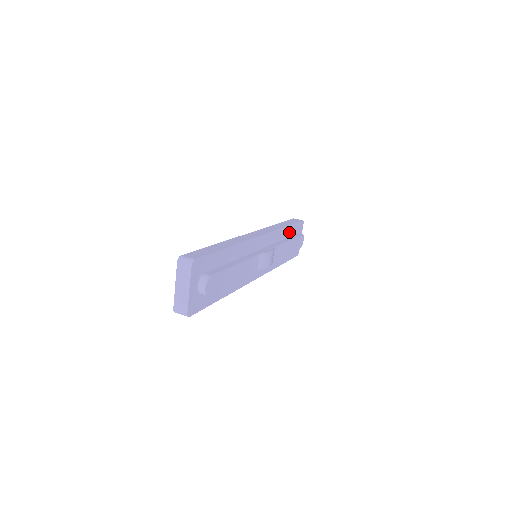
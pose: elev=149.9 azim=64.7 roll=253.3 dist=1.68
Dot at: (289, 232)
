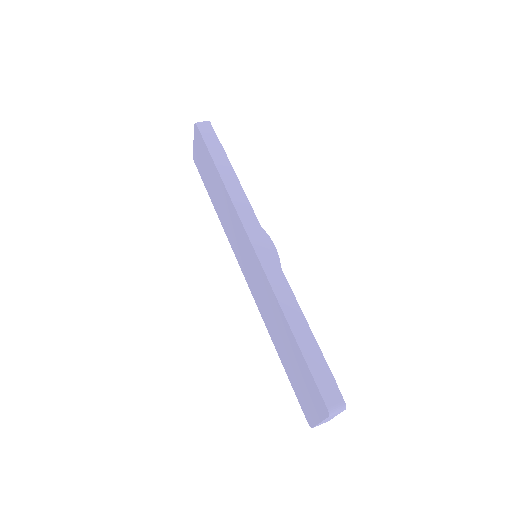
Dot at: occluded
